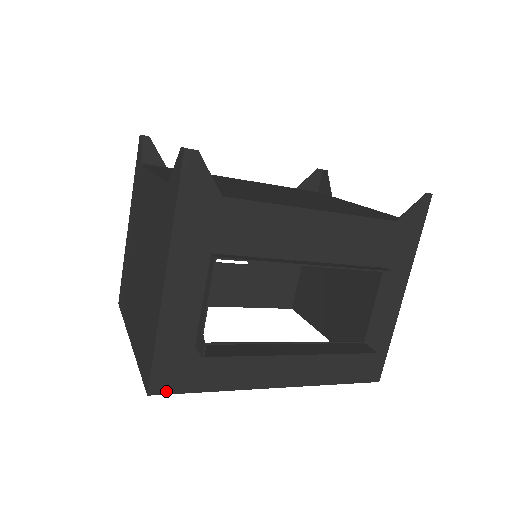
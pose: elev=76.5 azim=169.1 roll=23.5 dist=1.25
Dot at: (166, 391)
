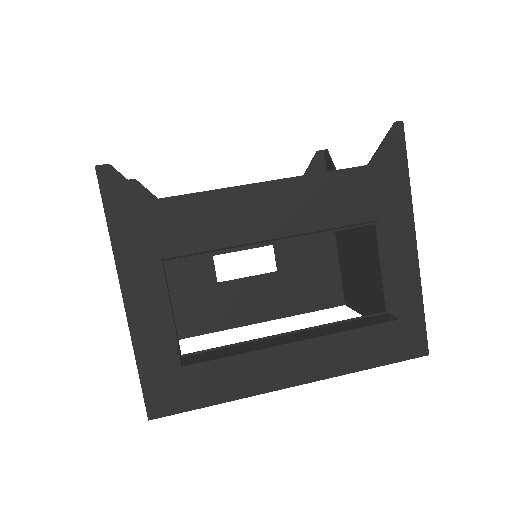
Dot at: (167, 412)
